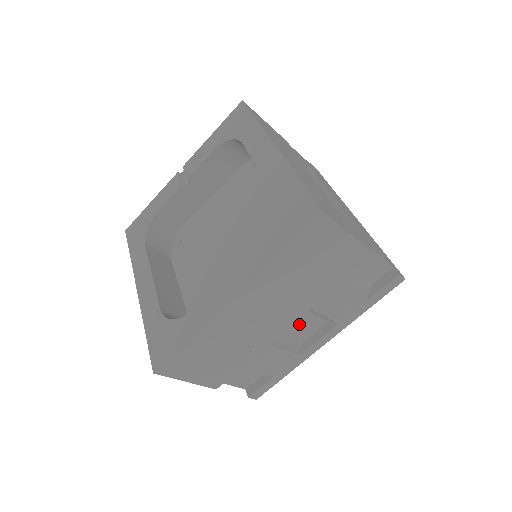
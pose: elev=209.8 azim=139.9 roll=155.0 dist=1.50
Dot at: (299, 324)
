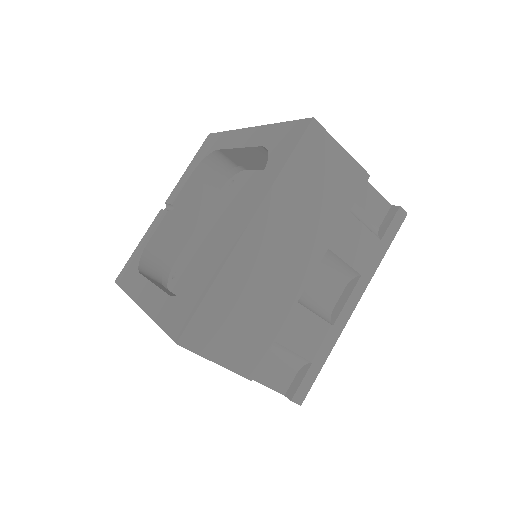
Dot at: (321, 283)
